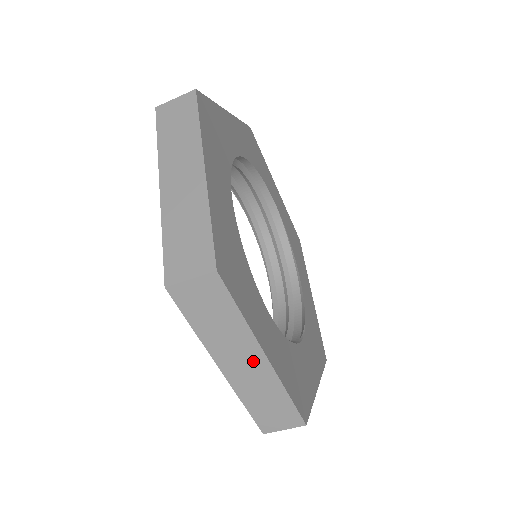
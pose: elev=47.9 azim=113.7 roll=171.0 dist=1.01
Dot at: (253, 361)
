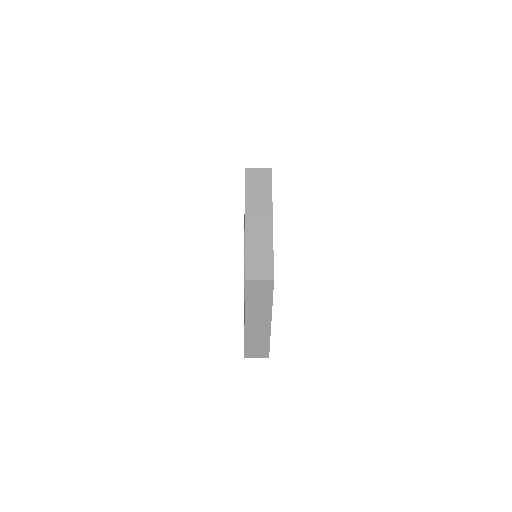
Dot at: occluded
